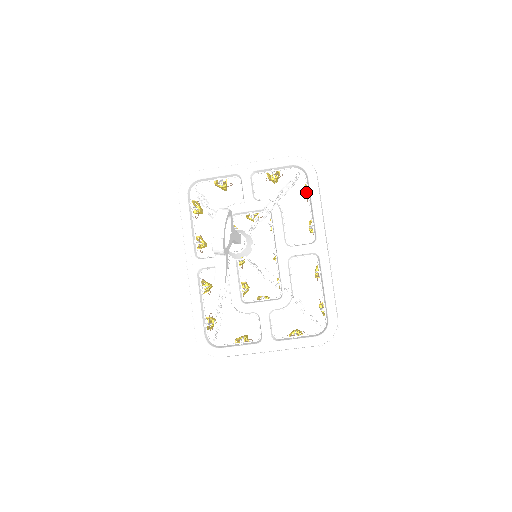
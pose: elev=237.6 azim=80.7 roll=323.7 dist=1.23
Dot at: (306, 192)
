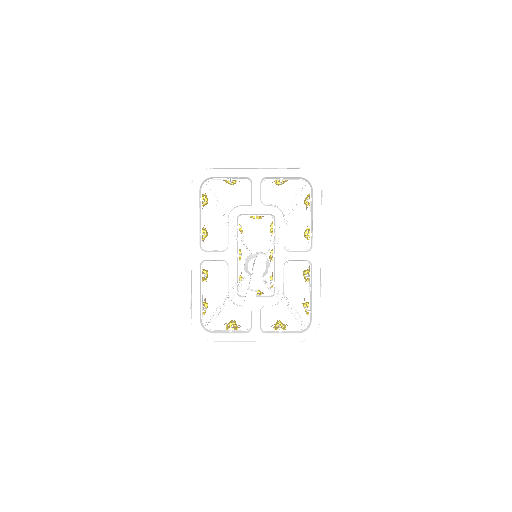
Dot at: (308, 201)
